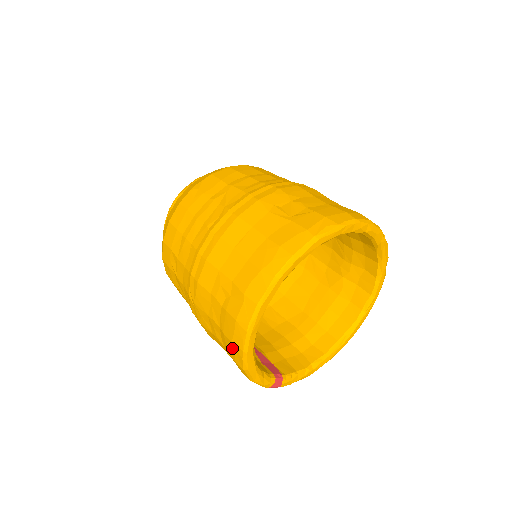
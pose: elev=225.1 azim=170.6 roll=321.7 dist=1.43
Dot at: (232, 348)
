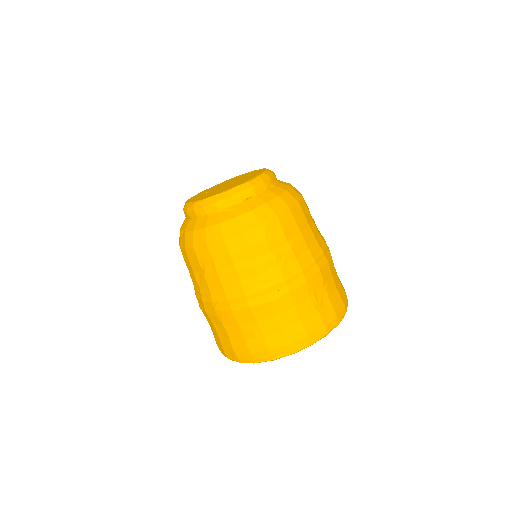
Dot at: (231, 353)
